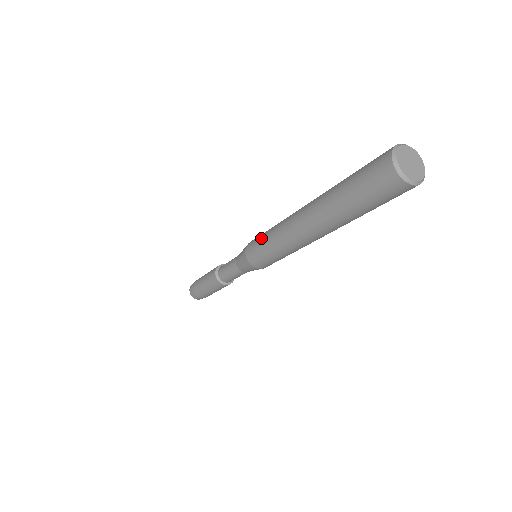
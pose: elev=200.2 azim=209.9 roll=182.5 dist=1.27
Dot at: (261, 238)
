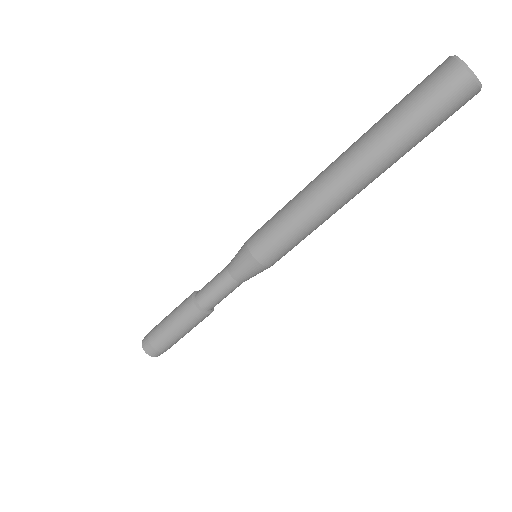
Dot at: (273, 221)
